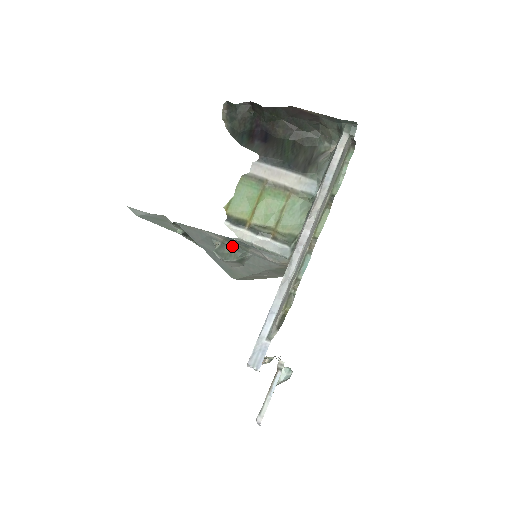
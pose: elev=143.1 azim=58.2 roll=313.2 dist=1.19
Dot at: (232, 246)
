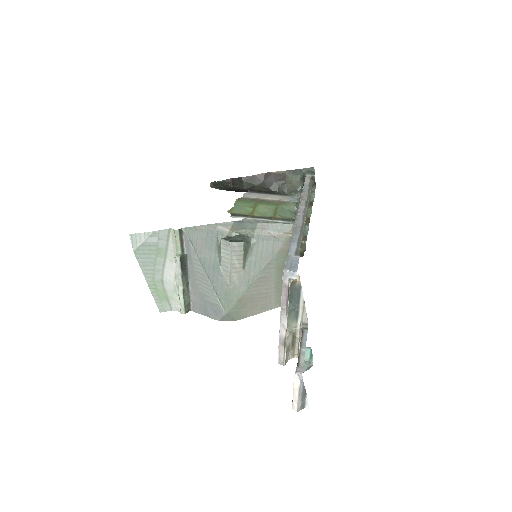
Dot at: (238, 236)
